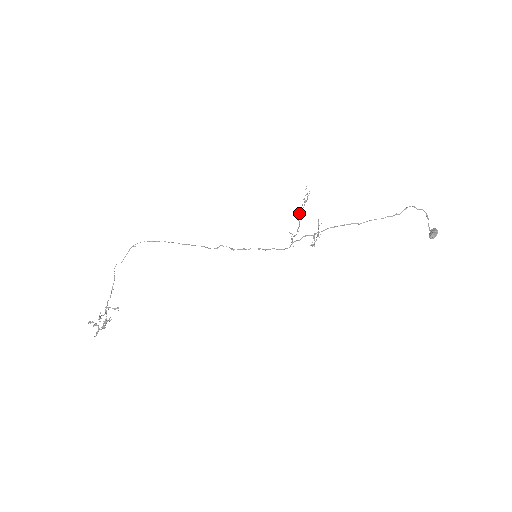
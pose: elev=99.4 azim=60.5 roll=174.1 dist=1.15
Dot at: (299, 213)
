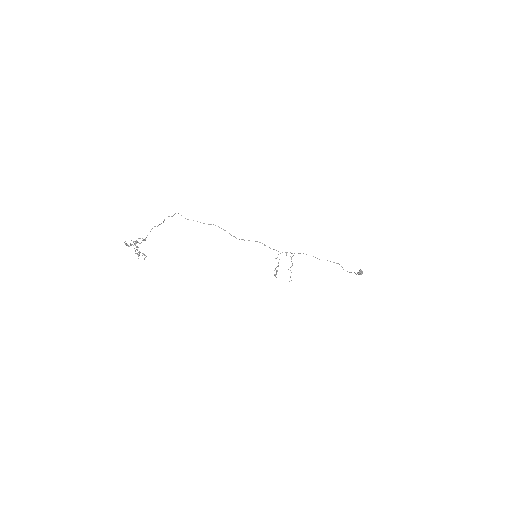
Dot at: (275, 268)
